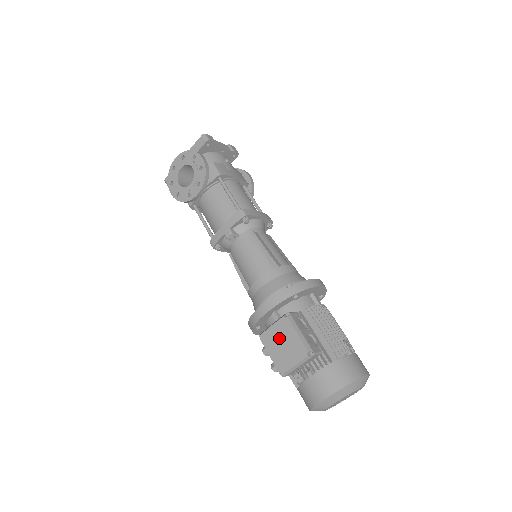
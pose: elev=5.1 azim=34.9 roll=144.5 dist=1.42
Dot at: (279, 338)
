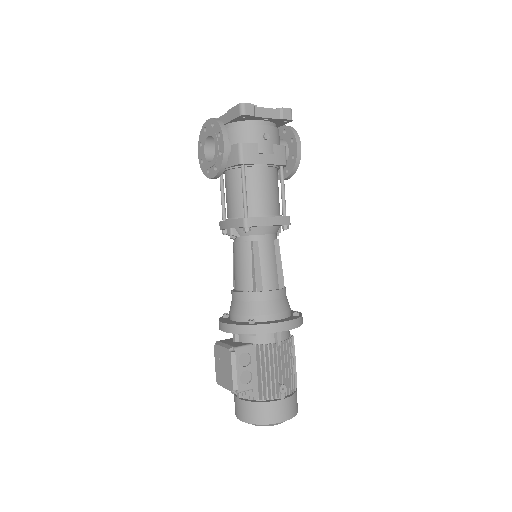
Dot at: (222, 360)
